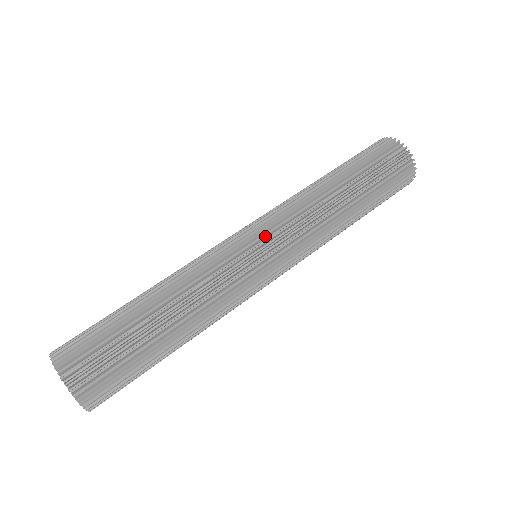
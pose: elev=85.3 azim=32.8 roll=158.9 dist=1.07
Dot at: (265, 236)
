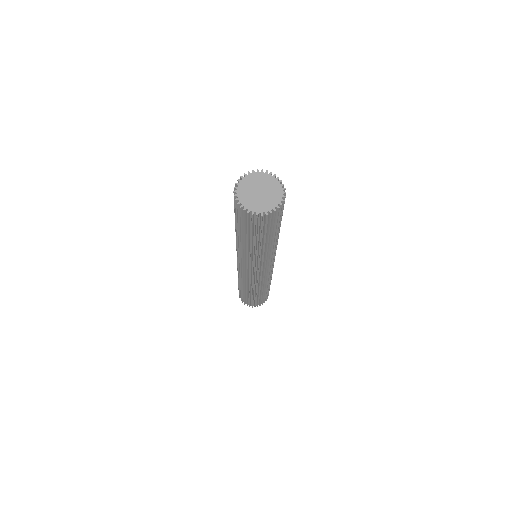
Dot at: (248, 270)
